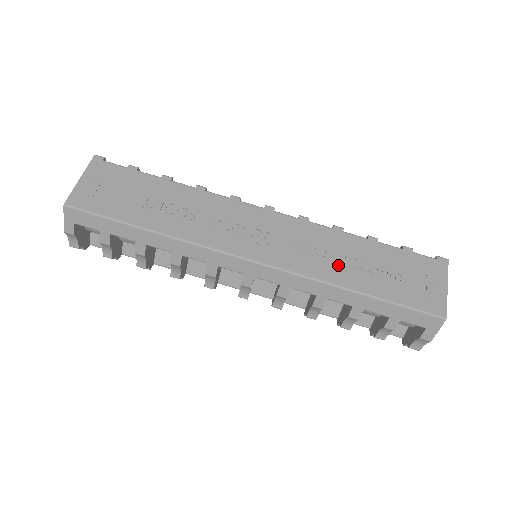
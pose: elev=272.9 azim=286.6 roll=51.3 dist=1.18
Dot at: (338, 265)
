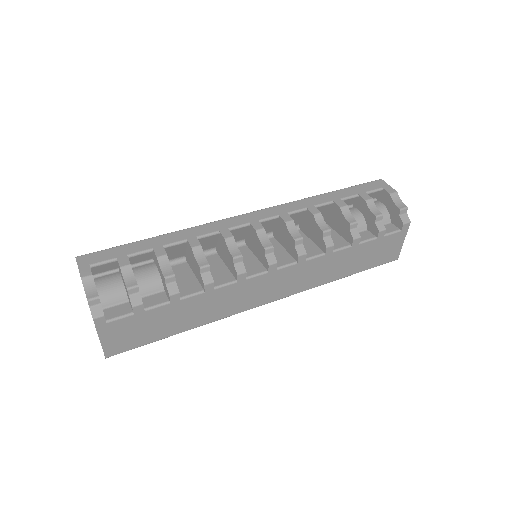
Dot at: occluded
